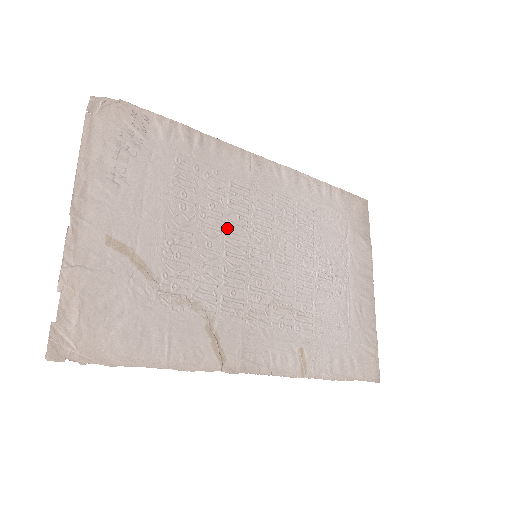
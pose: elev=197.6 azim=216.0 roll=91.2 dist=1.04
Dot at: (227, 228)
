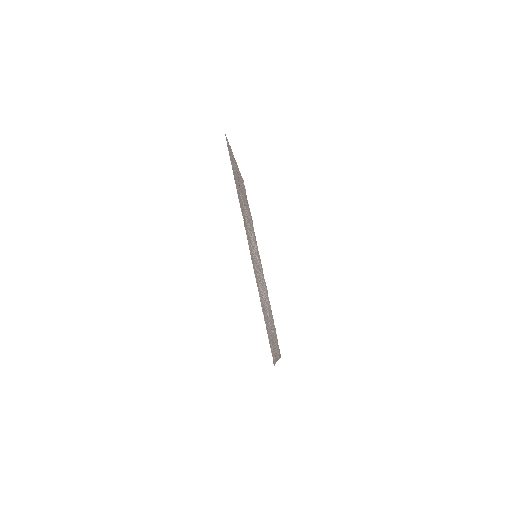
Dot at: (253, 239)
